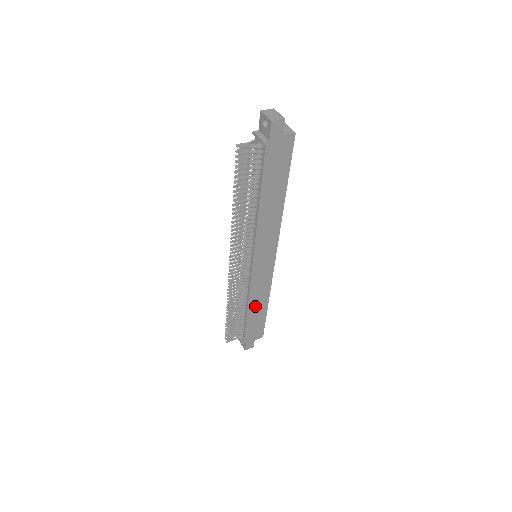
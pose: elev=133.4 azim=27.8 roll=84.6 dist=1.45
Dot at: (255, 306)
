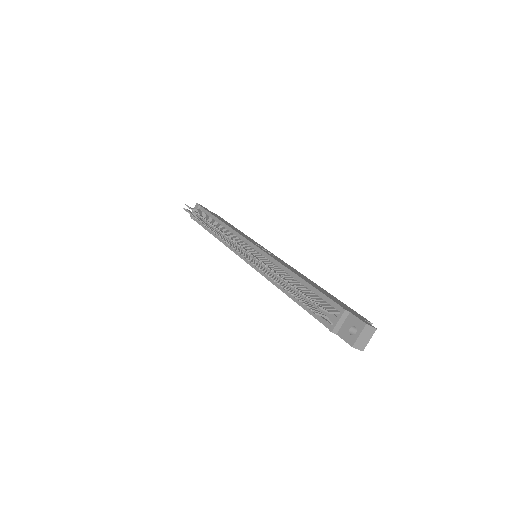
Dot at: occluded
